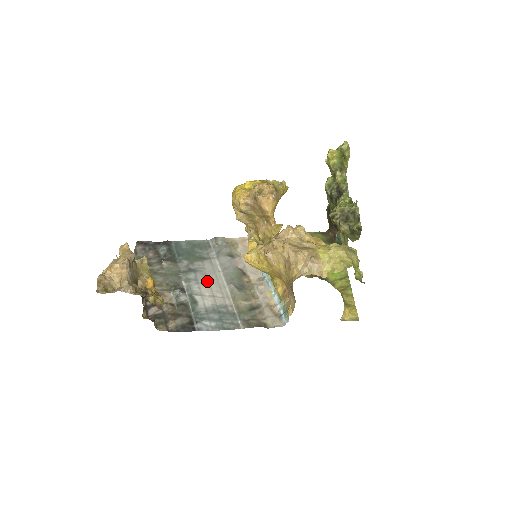
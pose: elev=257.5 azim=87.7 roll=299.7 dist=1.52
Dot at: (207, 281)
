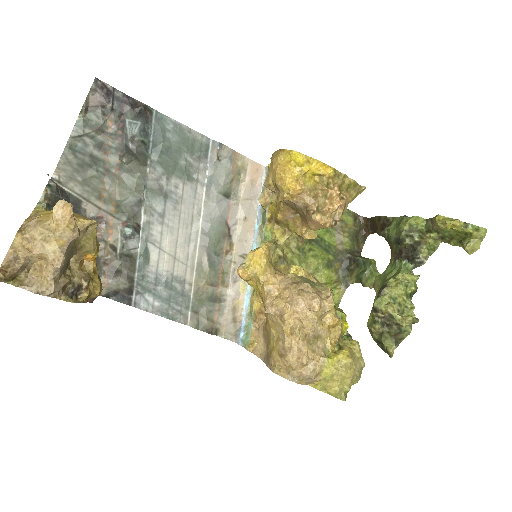
Dot at: (176, 226)
